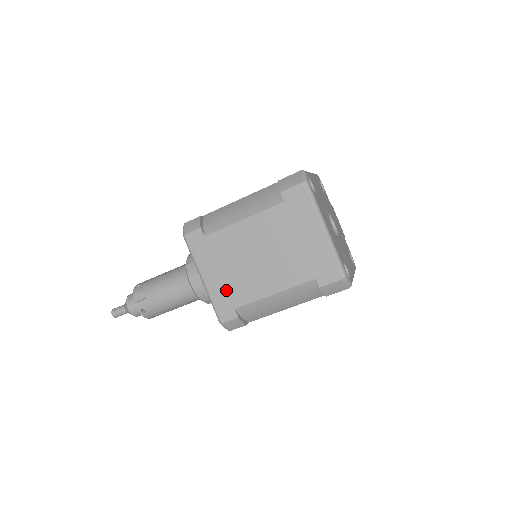
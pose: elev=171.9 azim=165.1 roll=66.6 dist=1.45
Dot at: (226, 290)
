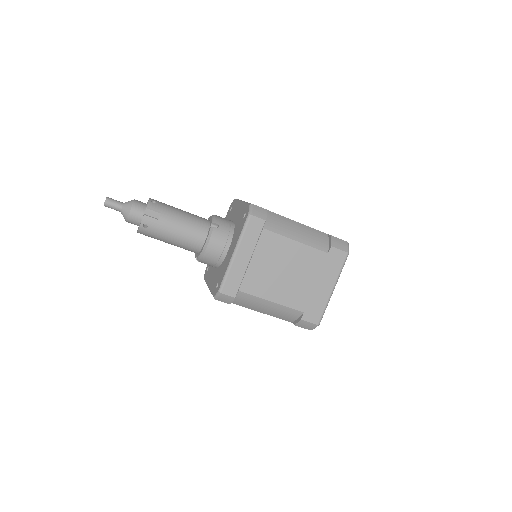
Dot at: (244, 274)
